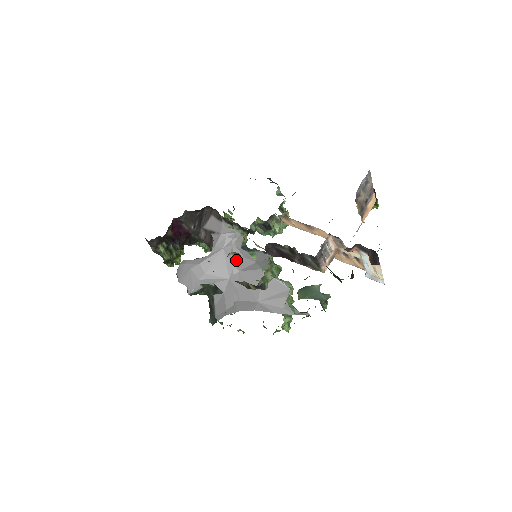
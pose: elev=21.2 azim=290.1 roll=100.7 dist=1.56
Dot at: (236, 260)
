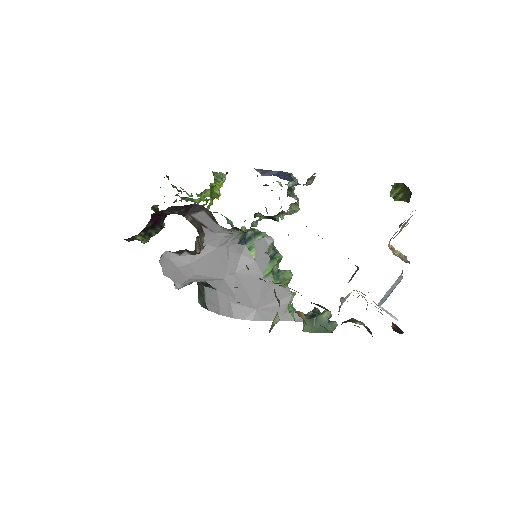
Dot at: (232, 260)
